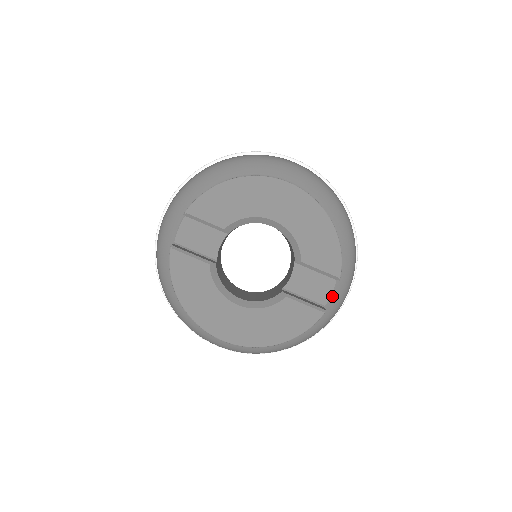
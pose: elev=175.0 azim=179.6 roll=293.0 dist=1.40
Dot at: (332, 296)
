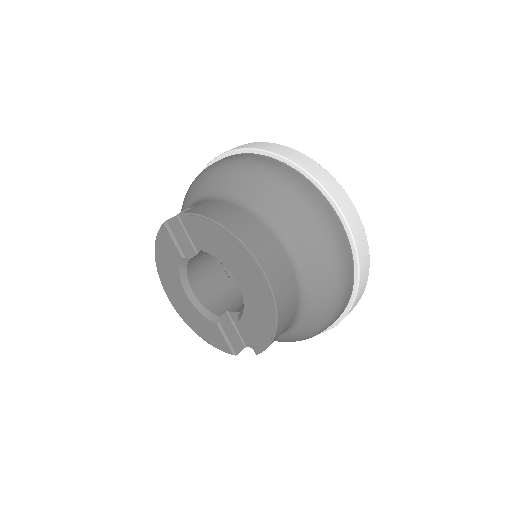
Dot at: occluded
